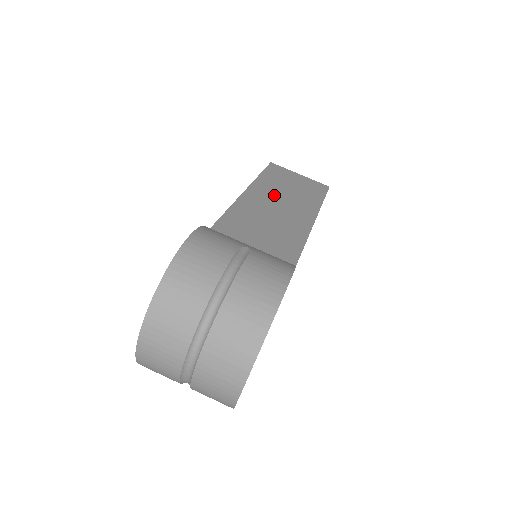
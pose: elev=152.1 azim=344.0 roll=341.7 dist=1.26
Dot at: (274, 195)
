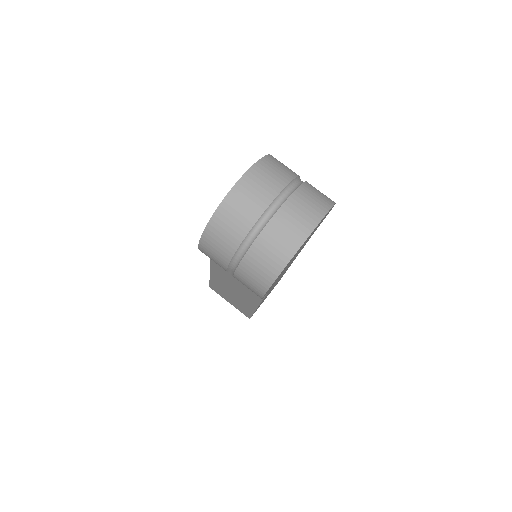
Dot at: occluded
